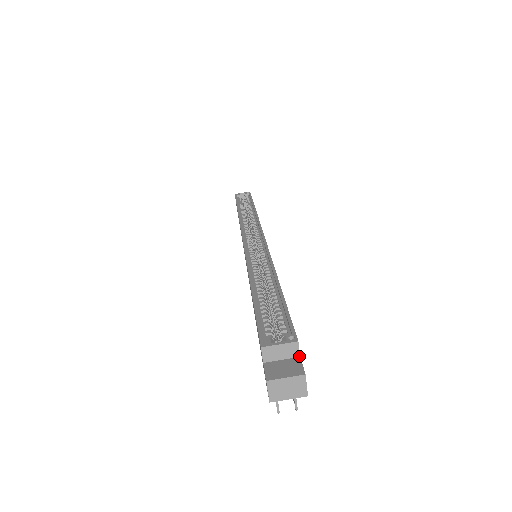
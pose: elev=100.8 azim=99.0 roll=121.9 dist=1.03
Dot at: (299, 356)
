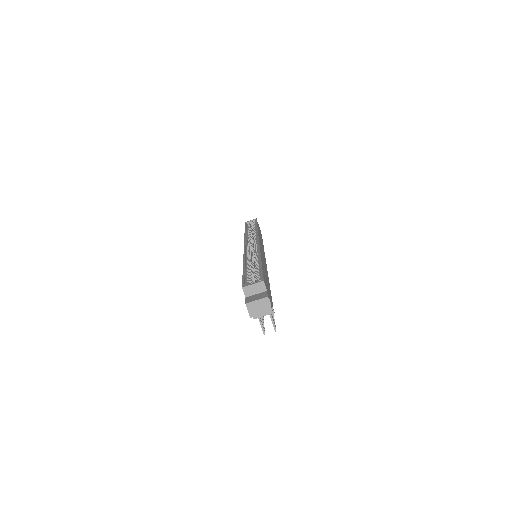
Dot at: (266, 290)
